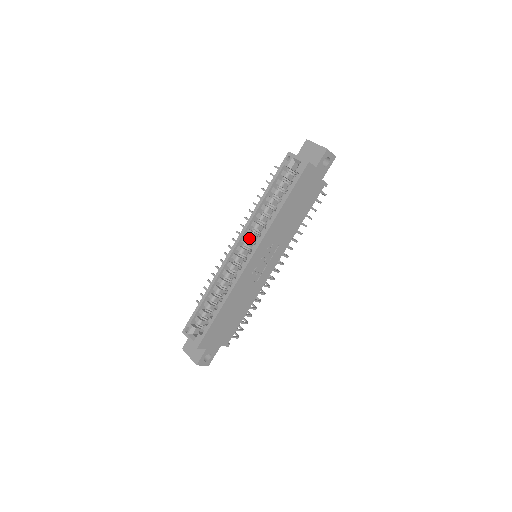
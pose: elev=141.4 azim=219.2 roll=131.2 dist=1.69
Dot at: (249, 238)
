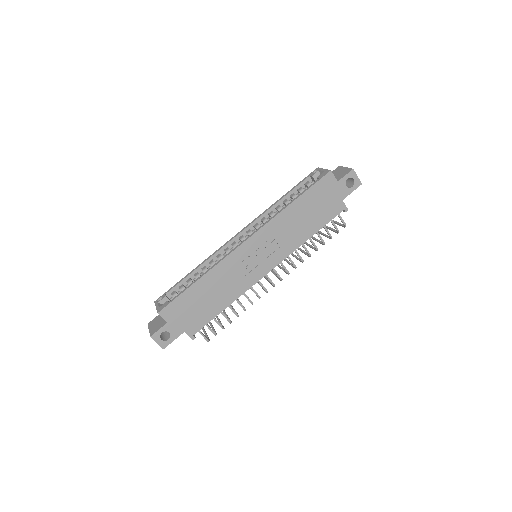
Dot at: occluded
